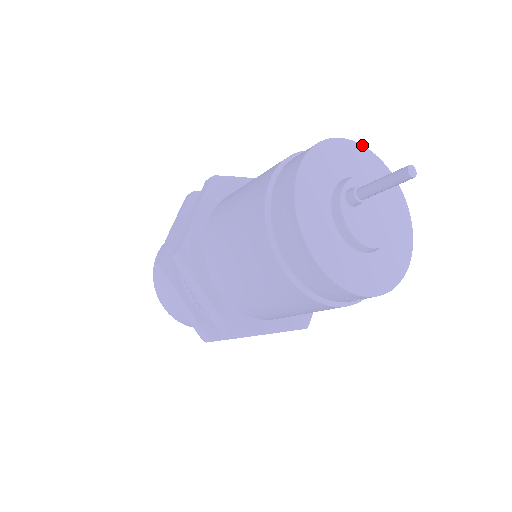
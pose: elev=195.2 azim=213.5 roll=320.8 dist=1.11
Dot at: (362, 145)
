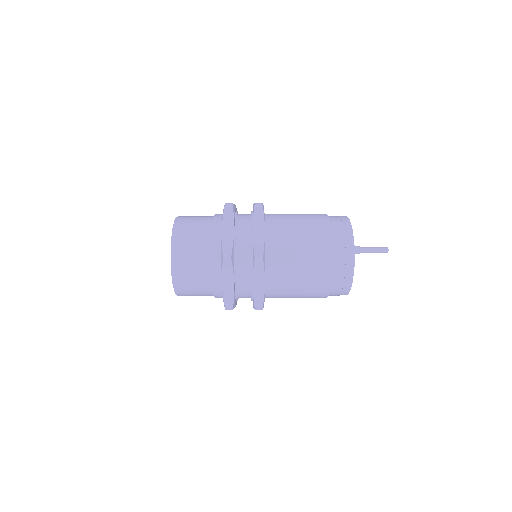
Dot at: occluded
